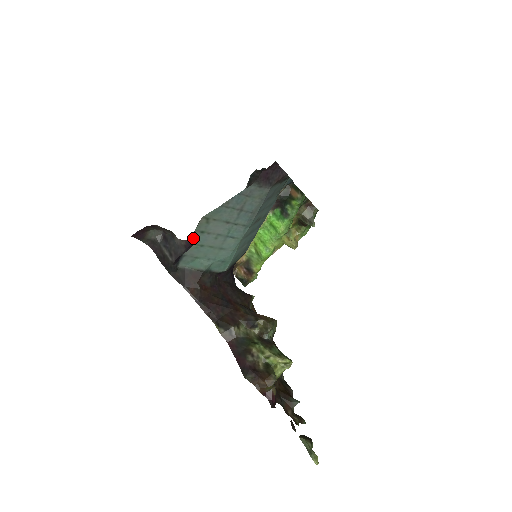
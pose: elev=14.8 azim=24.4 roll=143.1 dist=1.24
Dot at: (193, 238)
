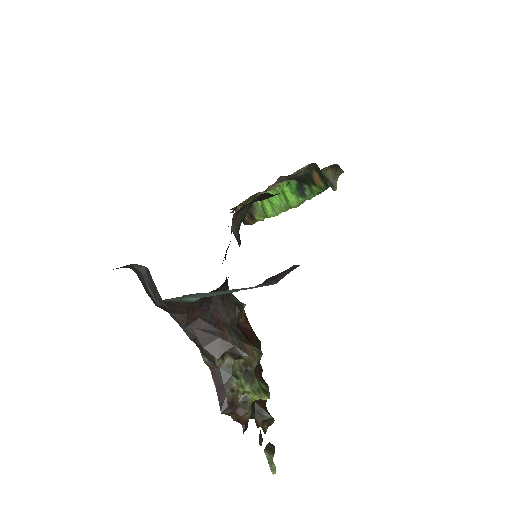
Dot at: occluded
